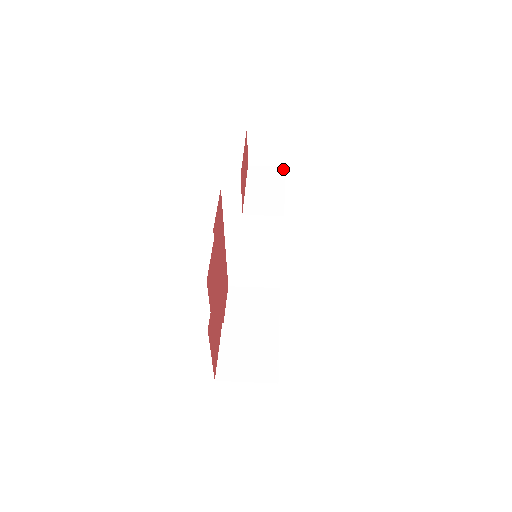
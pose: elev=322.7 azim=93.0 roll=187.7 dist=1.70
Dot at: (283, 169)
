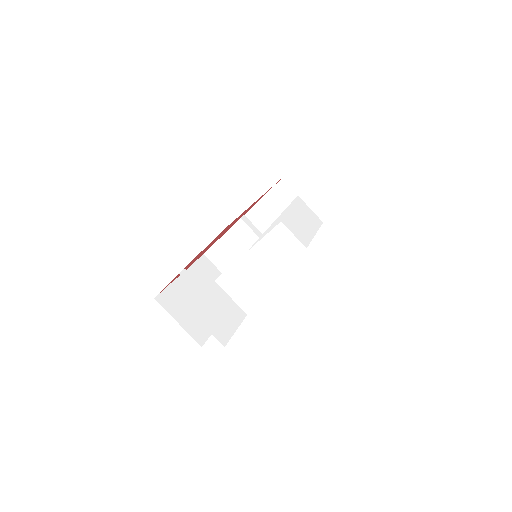
Dot at: (311, 263)
